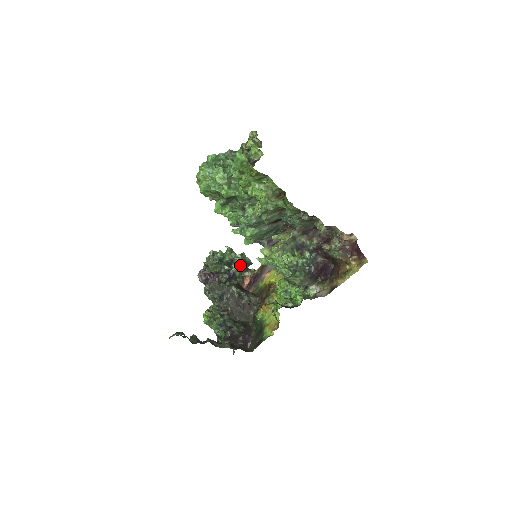
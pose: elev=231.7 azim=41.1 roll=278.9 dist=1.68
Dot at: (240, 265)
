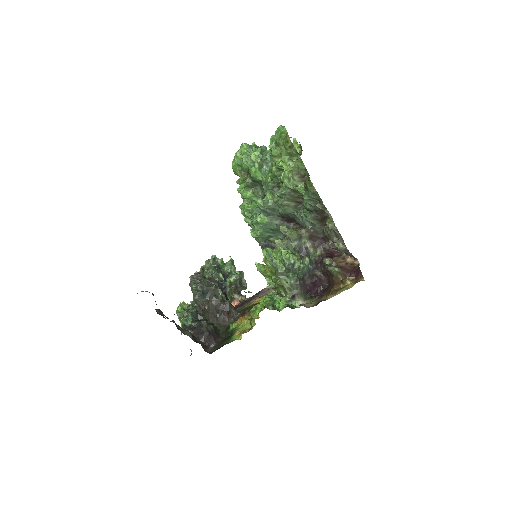
Dot at: (235, 282)
